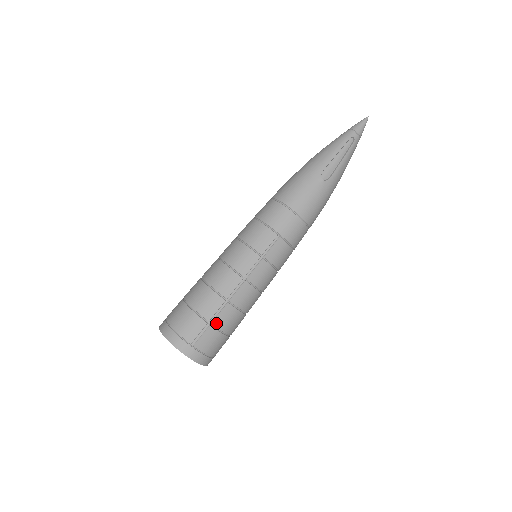
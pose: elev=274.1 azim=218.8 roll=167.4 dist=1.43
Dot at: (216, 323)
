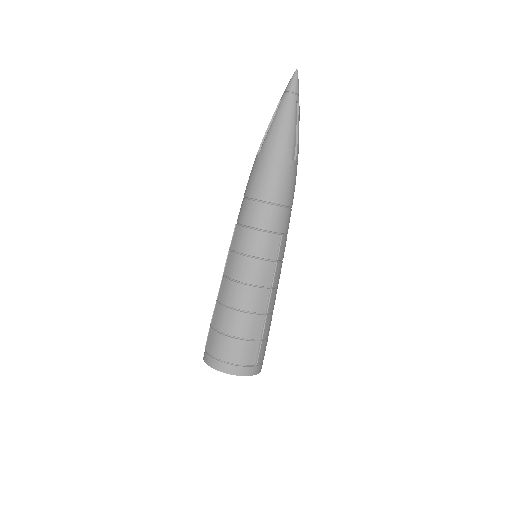
Dot at: (265, 336)
